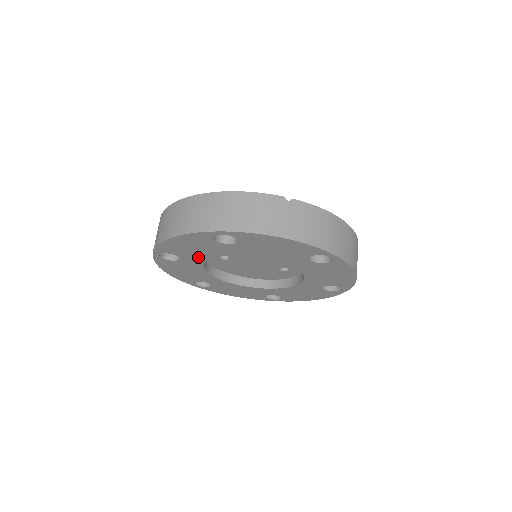
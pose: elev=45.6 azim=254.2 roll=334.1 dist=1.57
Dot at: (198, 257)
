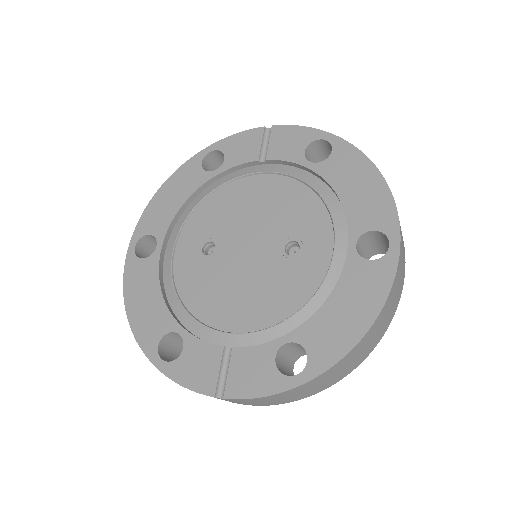
Dot at: occluded
